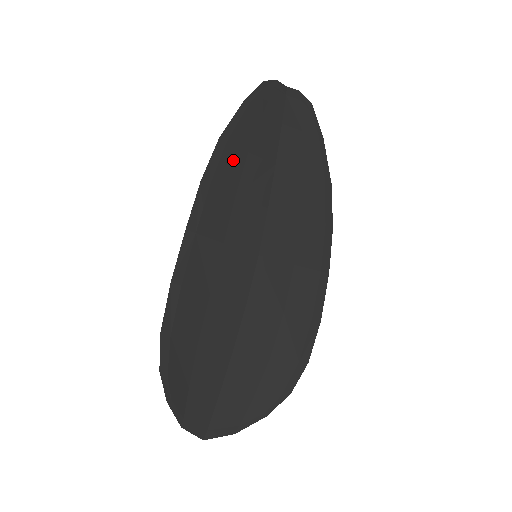
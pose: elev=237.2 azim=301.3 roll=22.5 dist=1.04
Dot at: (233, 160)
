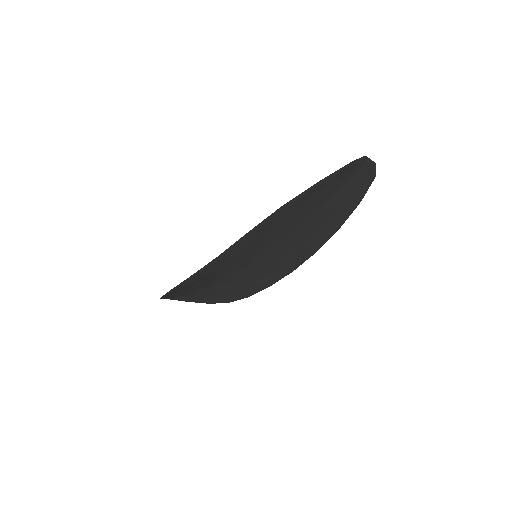
Dot at: (281, 218)
